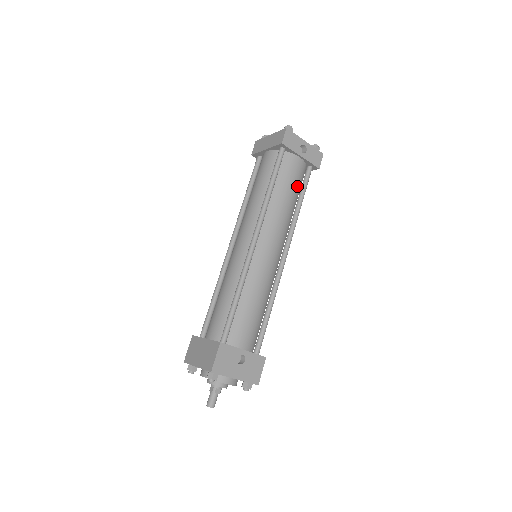
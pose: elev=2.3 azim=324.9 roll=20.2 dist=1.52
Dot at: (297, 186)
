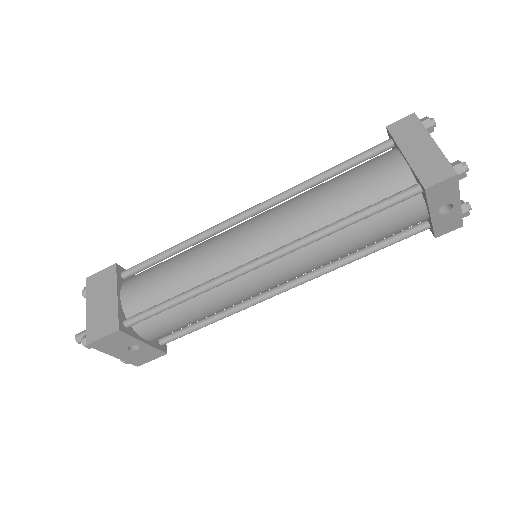
Dot at: (384, 237)
